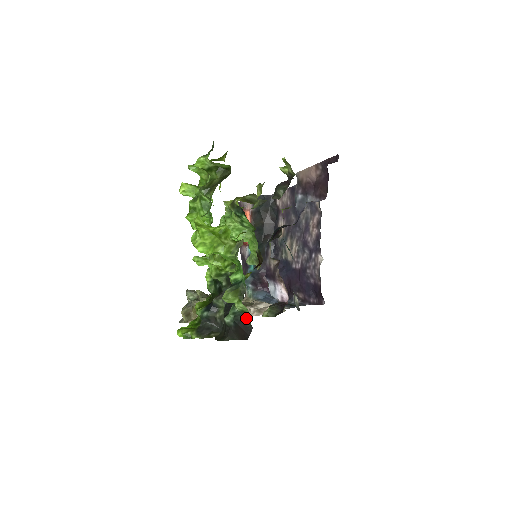
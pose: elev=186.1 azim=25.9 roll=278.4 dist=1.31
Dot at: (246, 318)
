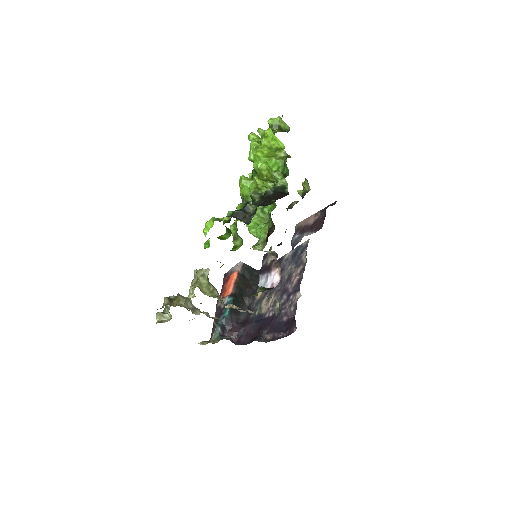
Dot at: (285, 189)
